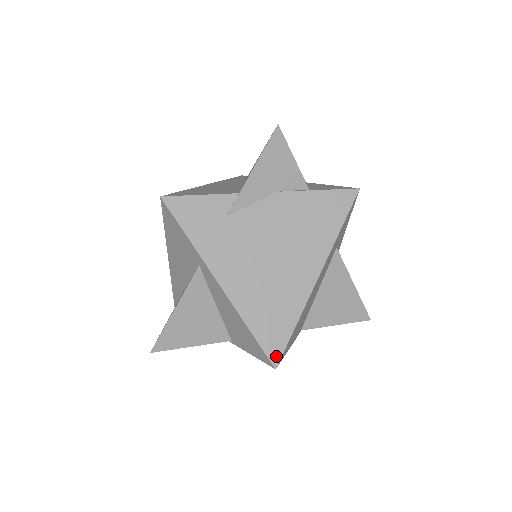
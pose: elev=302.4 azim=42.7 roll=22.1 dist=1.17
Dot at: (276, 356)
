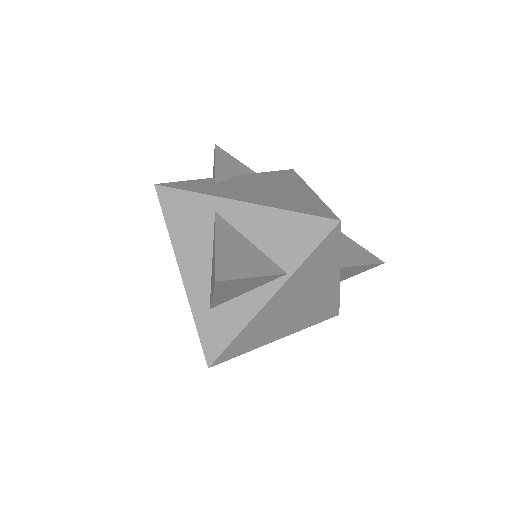
Dot at: (331, 216)
